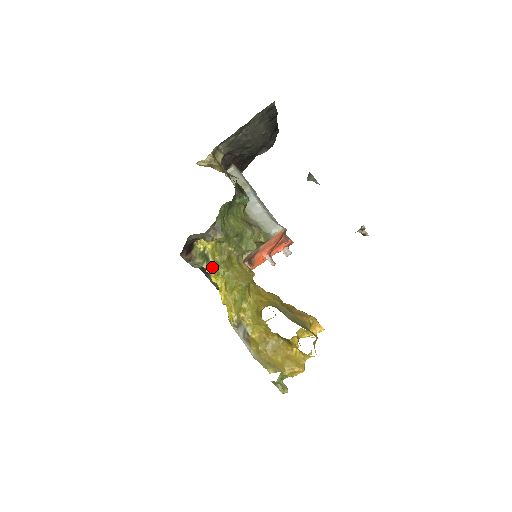
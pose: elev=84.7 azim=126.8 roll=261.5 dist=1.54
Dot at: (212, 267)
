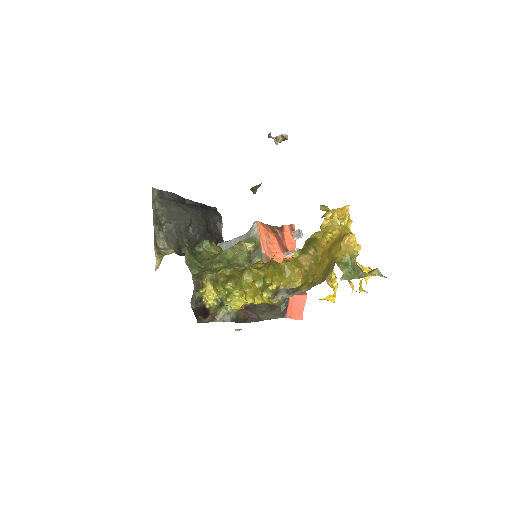
Dot at: (225, 298)
